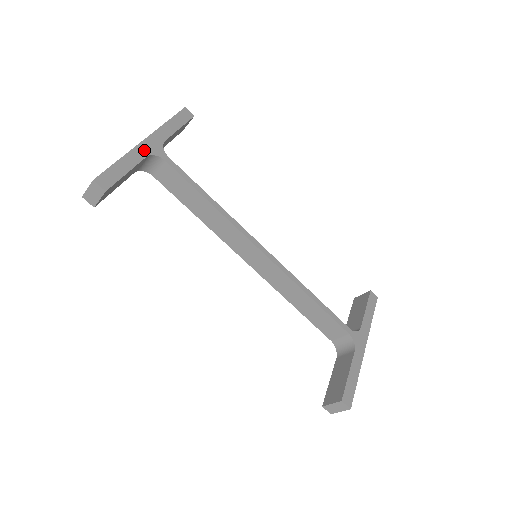
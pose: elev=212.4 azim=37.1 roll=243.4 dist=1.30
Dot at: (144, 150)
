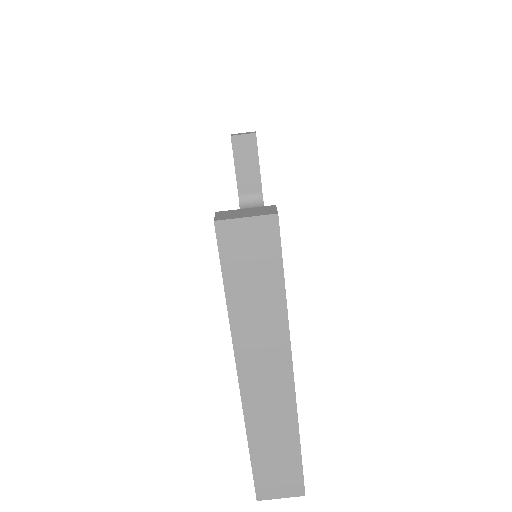
Dot at: occluded
